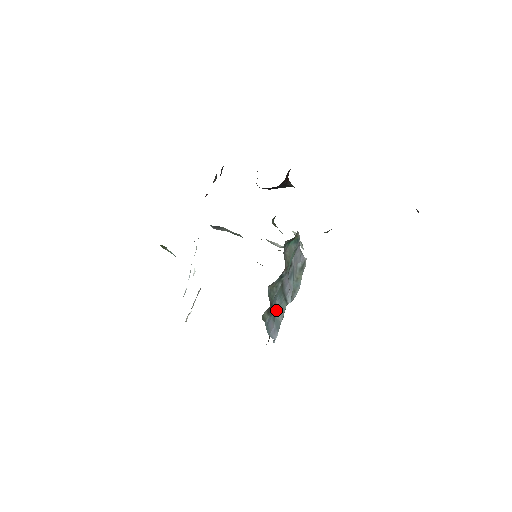
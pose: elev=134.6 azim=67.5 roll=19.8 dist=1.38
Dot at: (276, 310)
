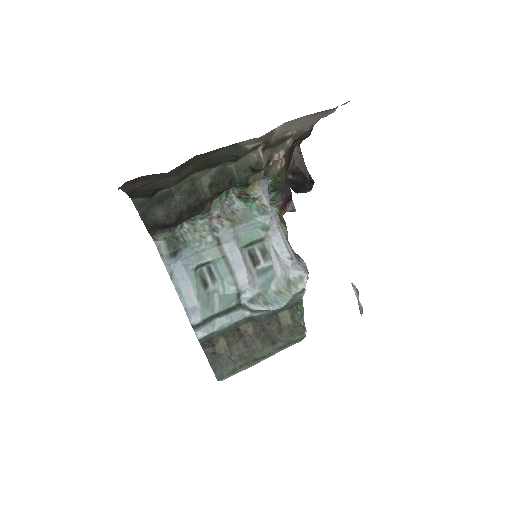
Dot at: (215, 293)
